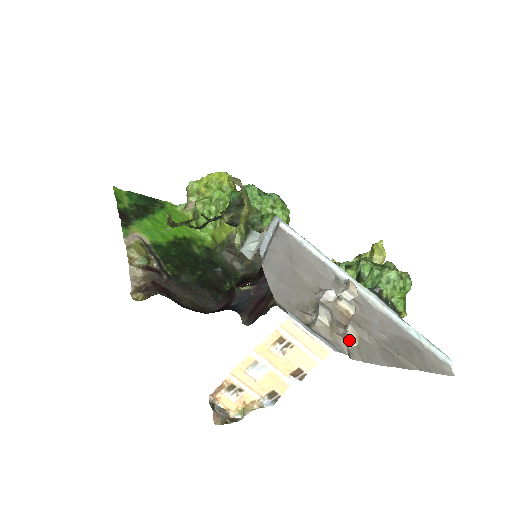
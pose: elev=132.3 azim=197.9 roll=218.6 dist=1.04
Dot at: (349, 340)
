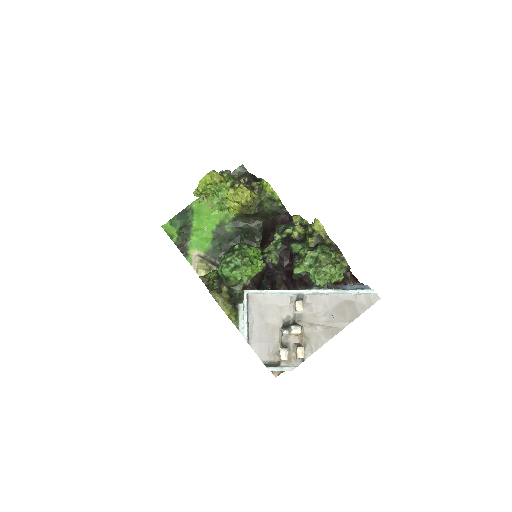
Dot at: (299, 359)
